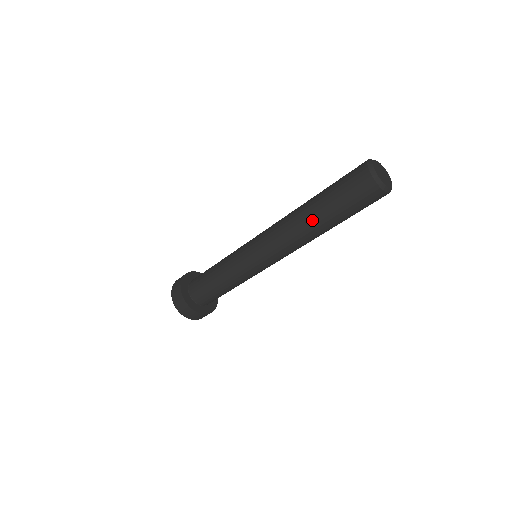
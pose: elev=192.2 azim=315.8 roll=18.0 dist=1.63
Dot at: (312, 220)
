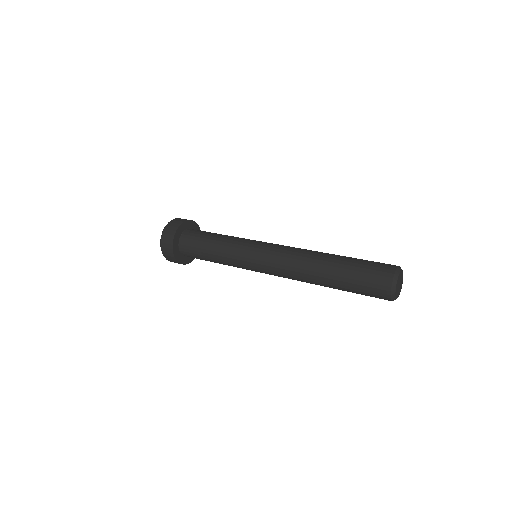
Dot at: (323, 273)
